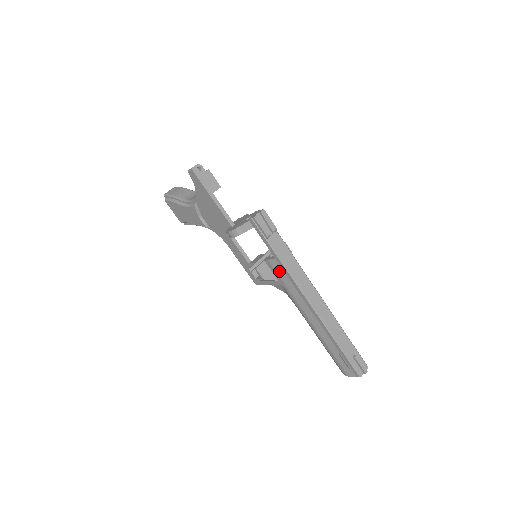
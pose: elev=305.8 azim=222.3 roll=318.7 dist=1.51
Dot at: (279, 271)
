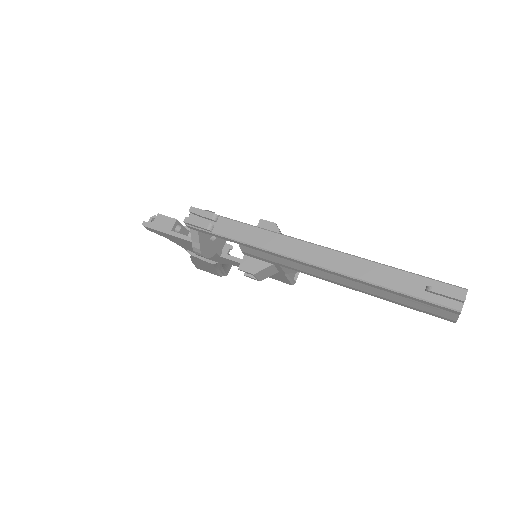
Dot at: (257, 254)
